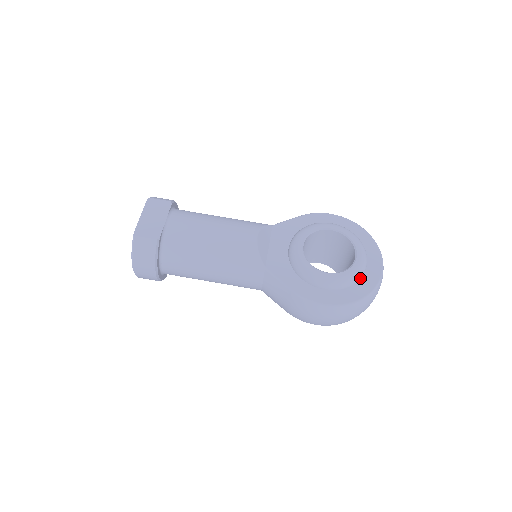
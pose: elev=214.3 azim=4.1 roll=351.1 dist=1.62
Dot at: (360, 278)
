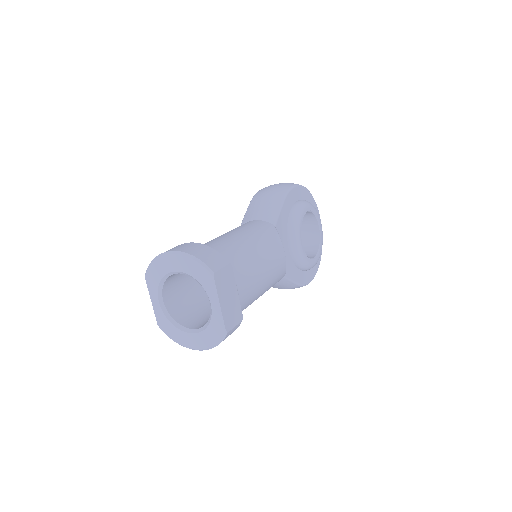
Dot at: occluded
